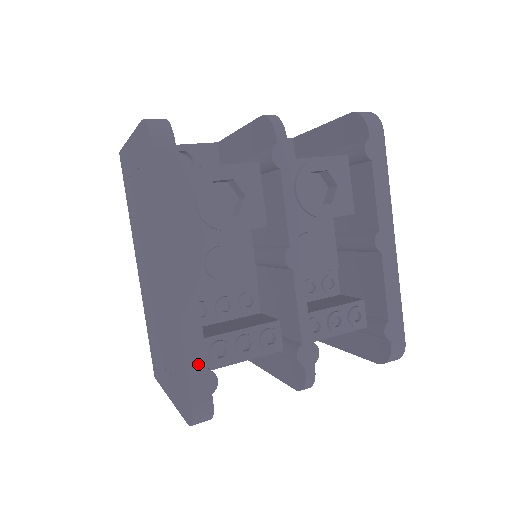
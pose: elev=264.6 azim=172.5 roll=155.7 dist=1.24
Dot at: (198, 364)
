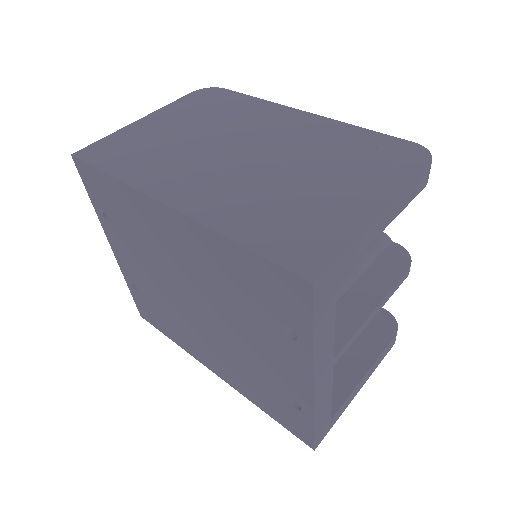
Dot at: occluded
